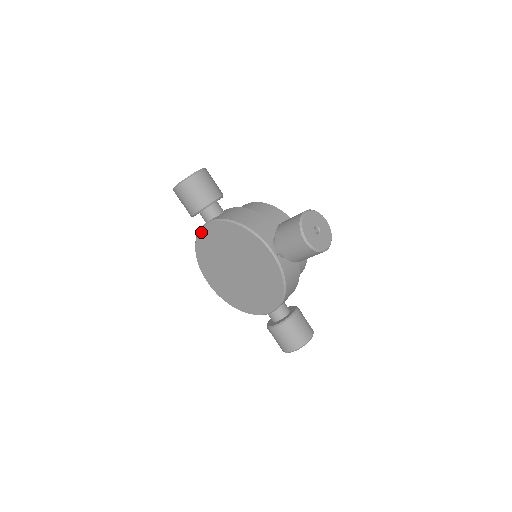
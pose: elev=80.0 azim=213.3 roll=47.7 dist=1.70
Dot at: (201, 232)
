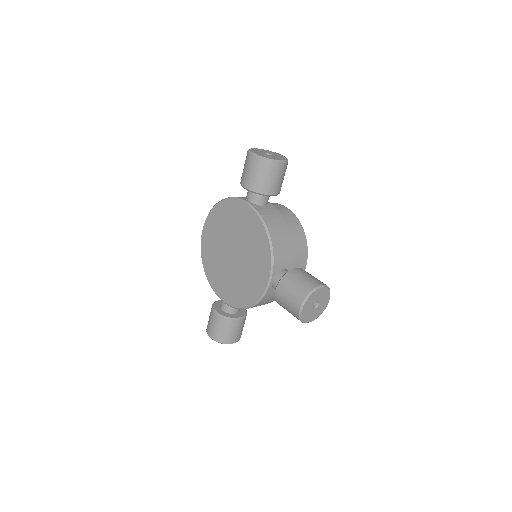
Dot at: (236, 201)
